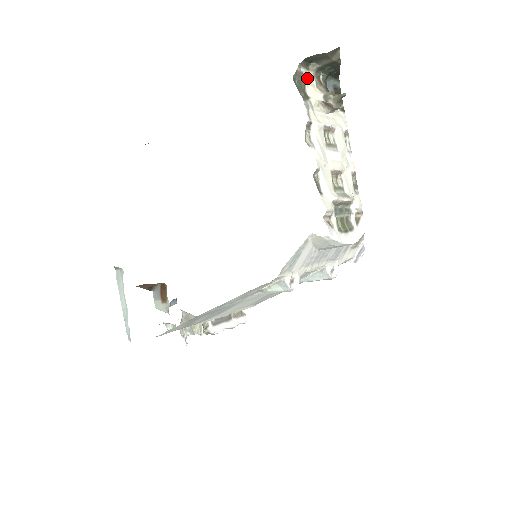
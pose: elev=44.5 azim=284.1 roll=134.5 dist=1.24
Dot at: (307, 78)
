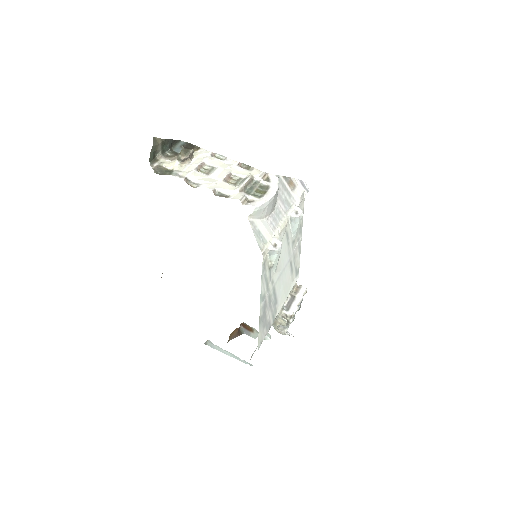
Dot at: (162, 164)
